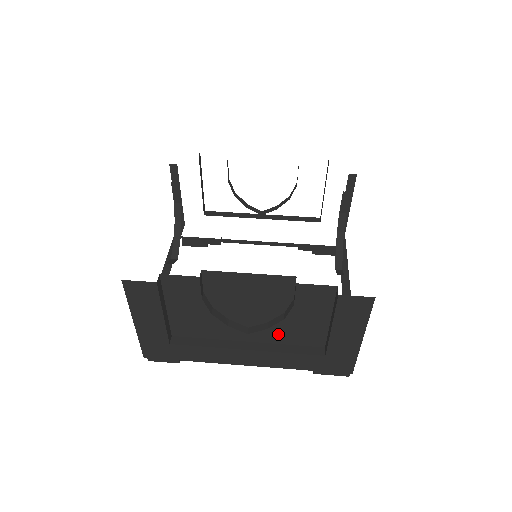
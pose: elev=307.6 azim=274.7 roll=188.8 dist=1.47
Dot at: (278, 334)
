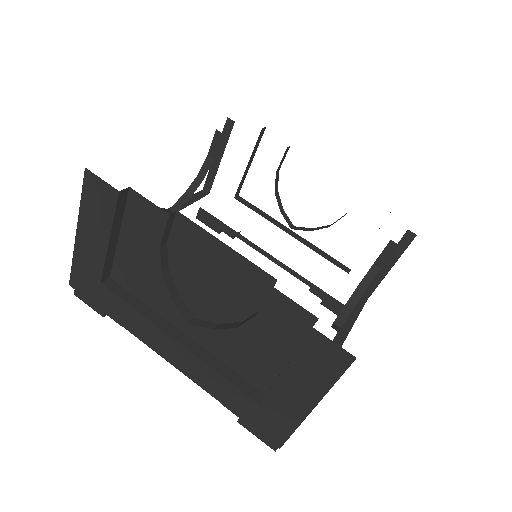
Dot at: (222, 344)
